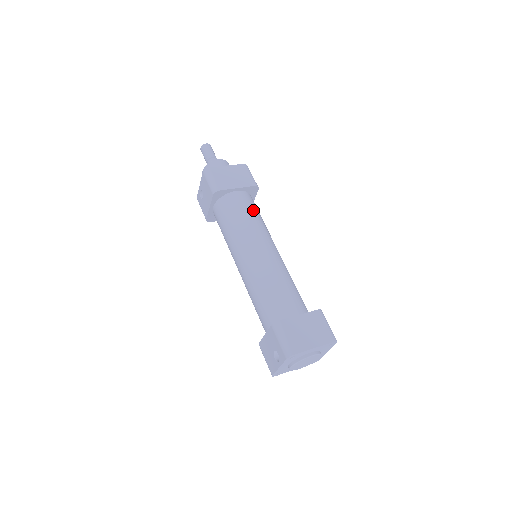
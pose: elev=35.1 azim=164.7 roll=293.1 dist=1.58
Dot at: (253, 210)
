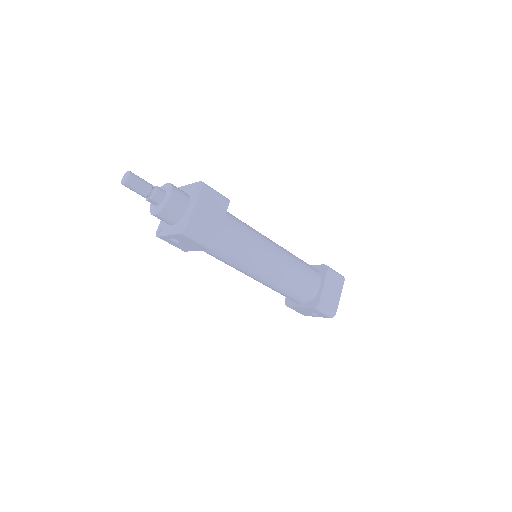
Dot at: (242, 229)
